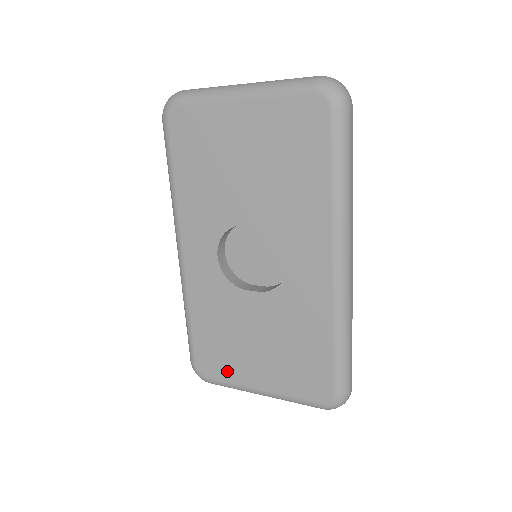
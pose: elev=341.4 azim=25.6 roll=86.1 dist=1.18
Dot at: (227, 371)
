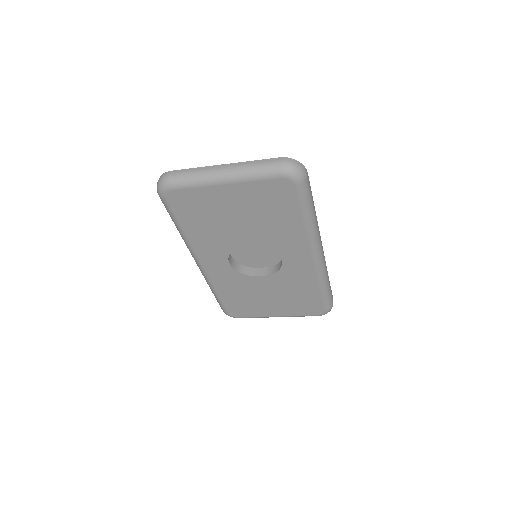
Dot at: (252, 312)
